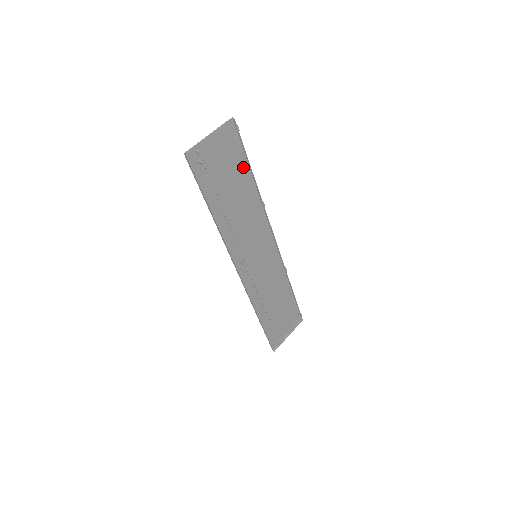
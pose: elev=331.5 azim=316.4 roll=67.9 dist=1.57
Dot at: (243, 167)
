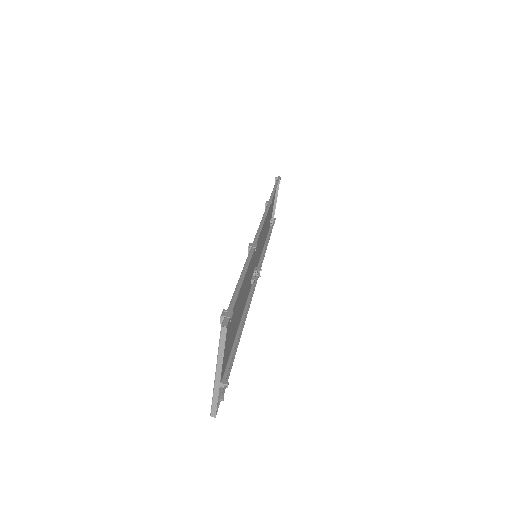
Dot at: occluded
